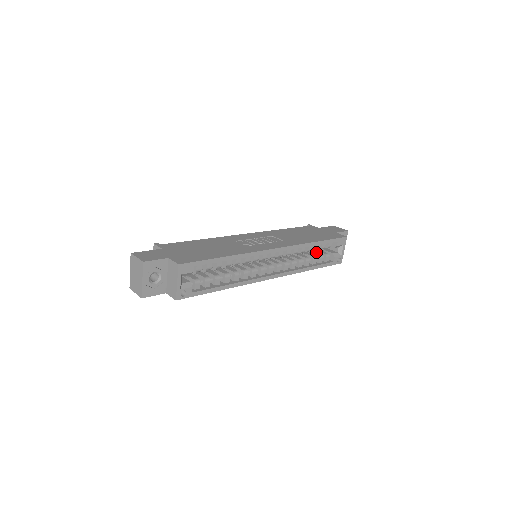
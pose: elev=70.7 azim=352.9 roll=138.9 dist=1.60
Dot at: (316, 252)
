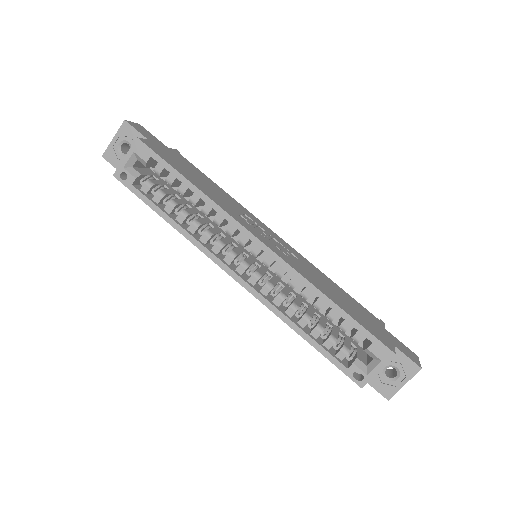
Dot at: (337, 334)
